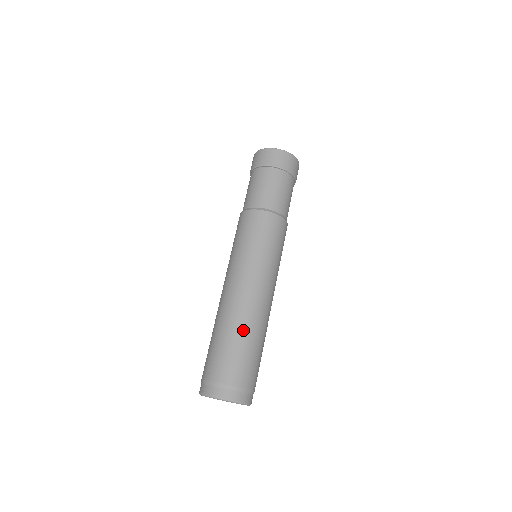
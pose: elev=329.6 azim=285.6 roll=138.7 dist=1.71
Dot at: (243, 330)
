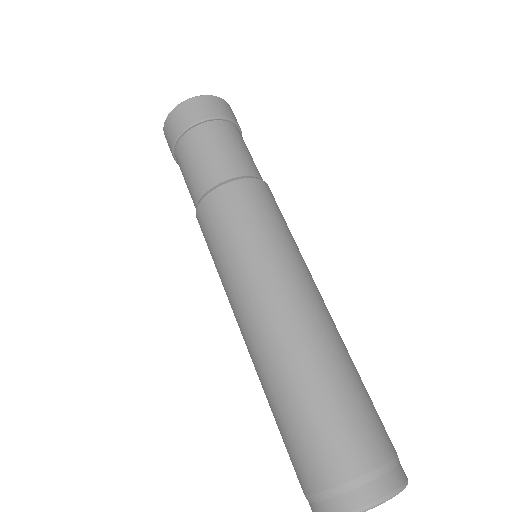
Dot at: (336, 363)
